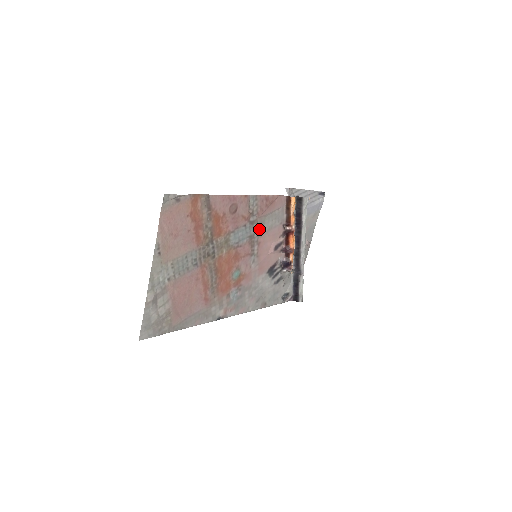
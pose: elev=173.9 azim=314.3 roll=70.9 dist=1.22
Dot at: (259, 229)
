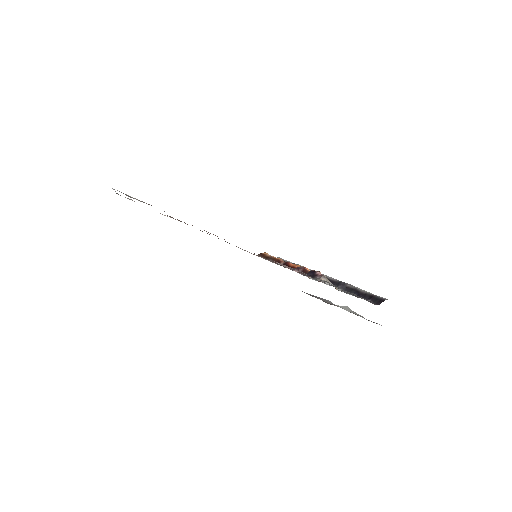
Dot at: occluded
